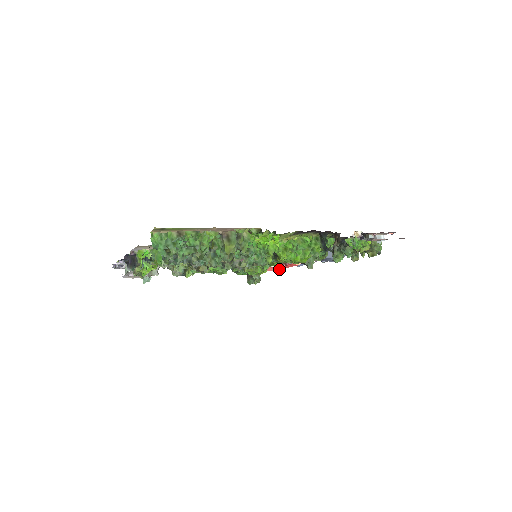
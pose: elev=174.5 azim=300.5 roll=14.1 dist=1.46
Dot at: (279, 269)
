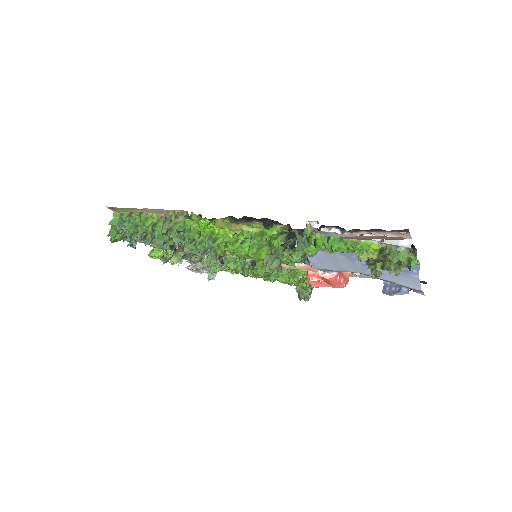
Dot at: (329, 286)
